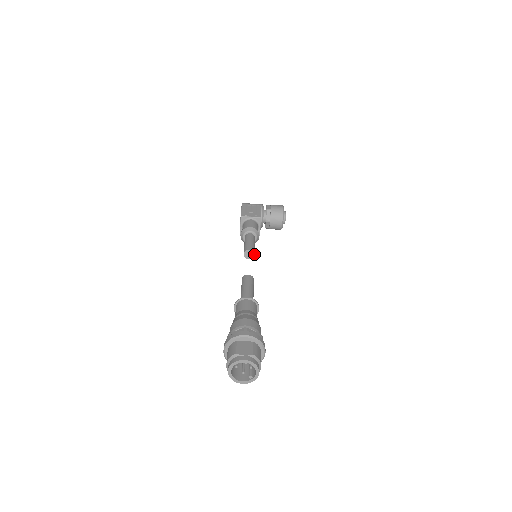
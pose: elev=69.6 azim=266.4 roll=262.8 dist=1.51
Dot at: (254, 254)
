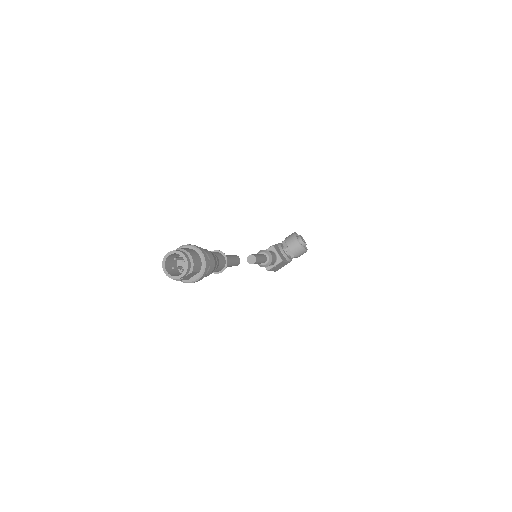
Dot at: (255, 257)
